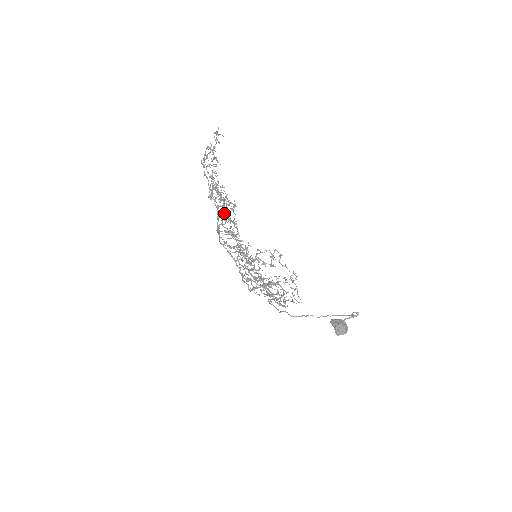
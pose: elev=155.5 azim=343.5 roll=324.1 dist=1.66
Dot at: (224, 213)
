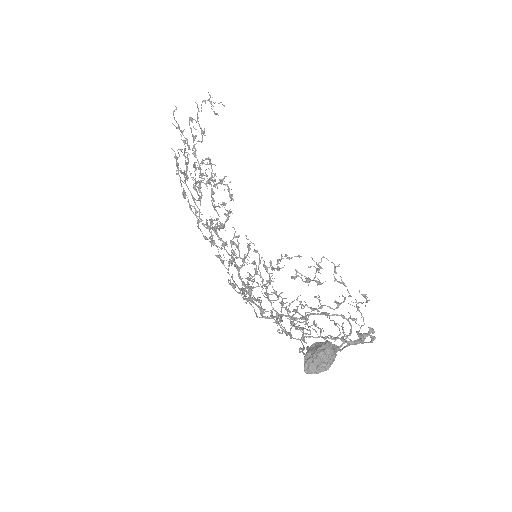
Dot at: occluded
